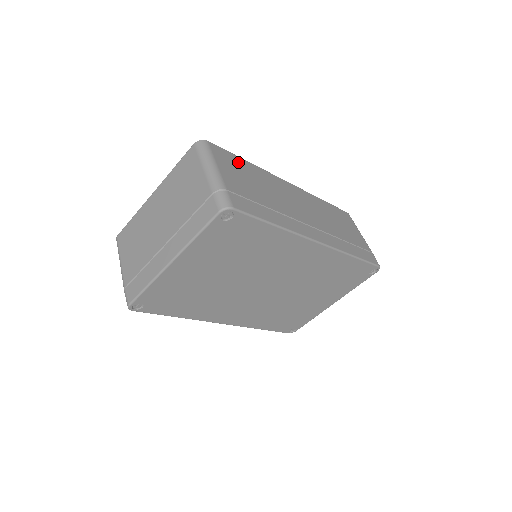
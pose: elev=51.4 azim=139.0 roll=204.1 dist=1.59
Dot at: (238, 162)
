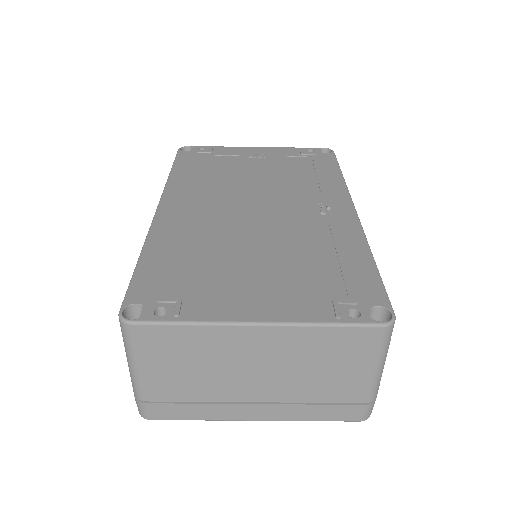
Dot at: occluded
